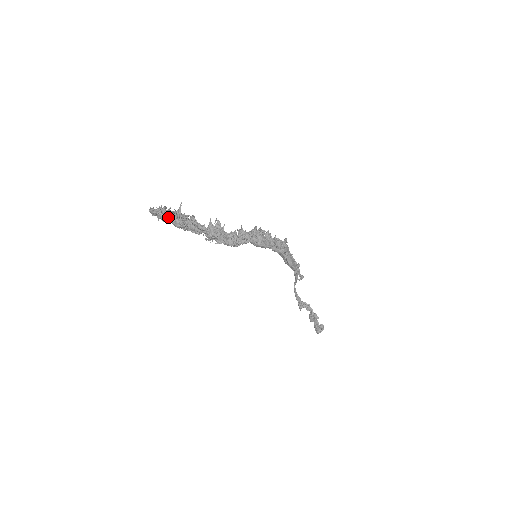
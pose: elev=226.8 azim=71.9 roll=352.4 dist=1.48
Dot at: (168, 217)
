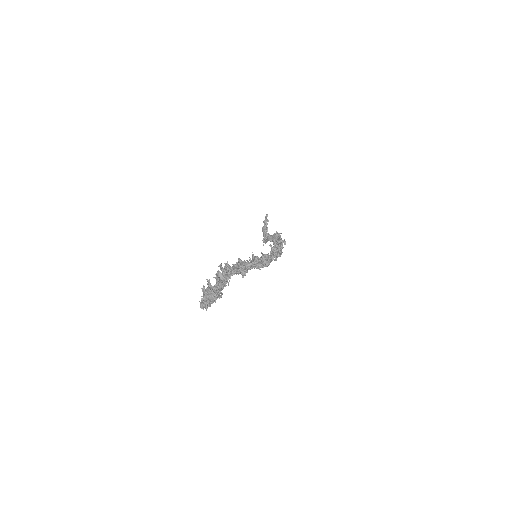
Dot at: occluded
